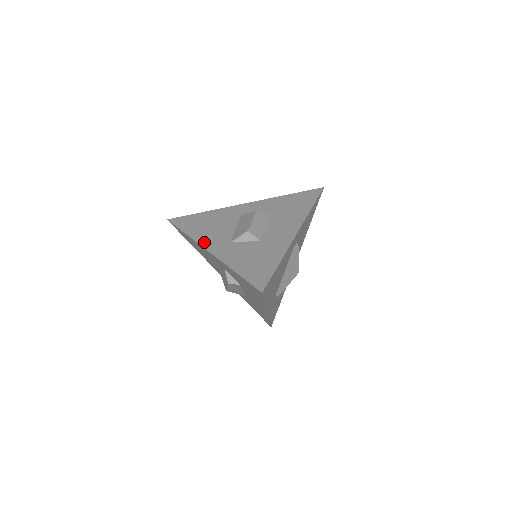
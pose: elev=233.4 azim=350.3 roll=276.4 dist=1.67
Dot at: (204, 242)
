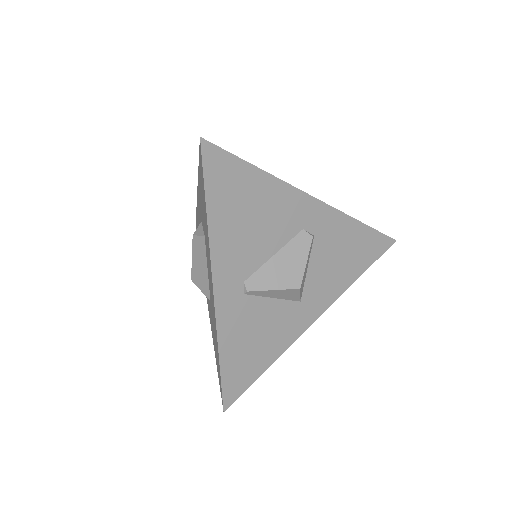
Dot at: occluded
